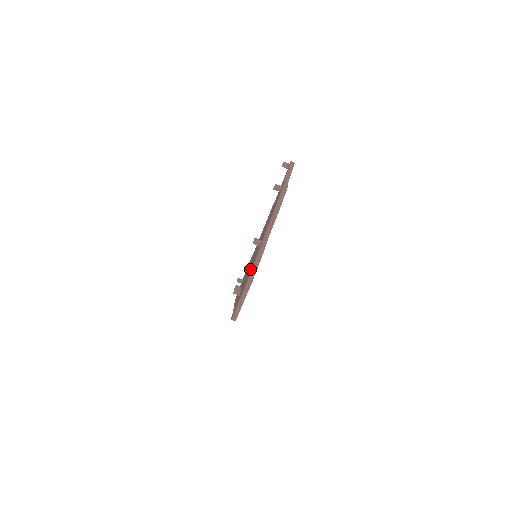
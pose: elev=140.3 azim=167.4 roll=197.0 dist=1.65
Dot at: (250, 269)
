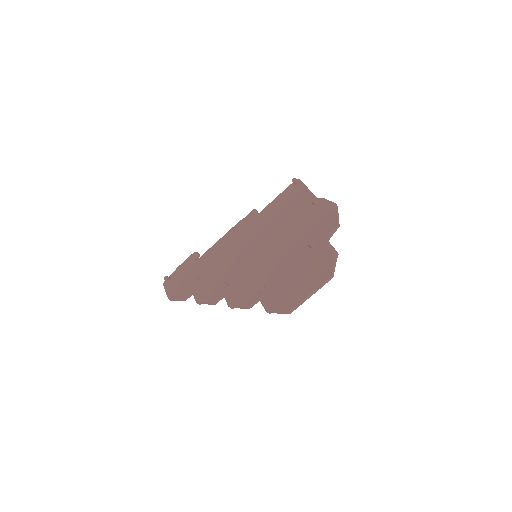
Dot at: (299, 268)
